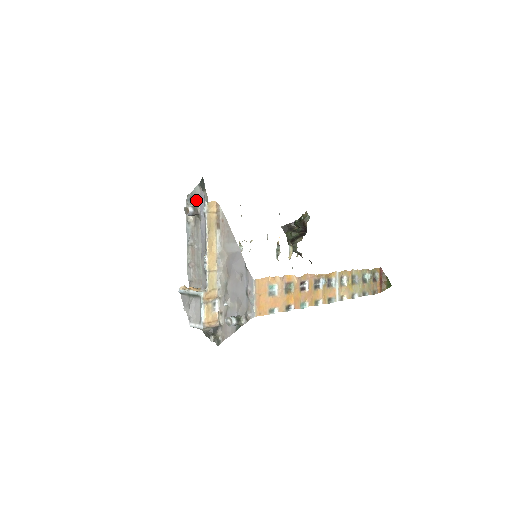
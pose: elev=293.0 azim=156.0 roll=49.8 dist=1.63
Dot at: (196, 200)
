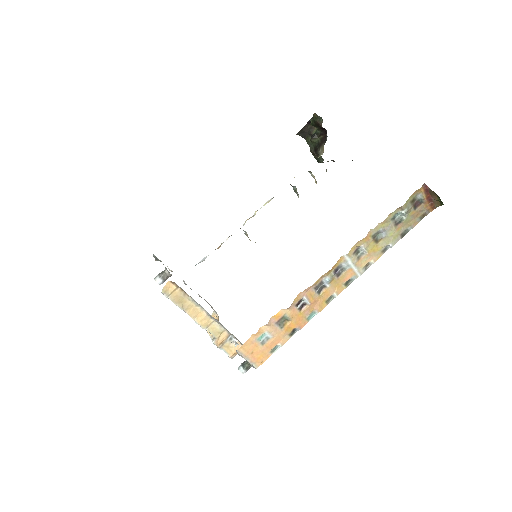
Dot at: occluded
